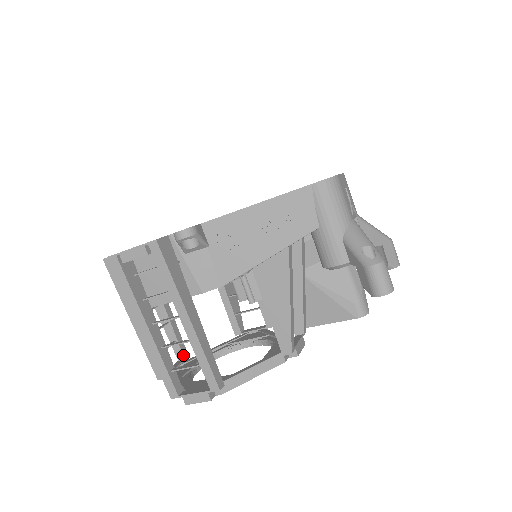
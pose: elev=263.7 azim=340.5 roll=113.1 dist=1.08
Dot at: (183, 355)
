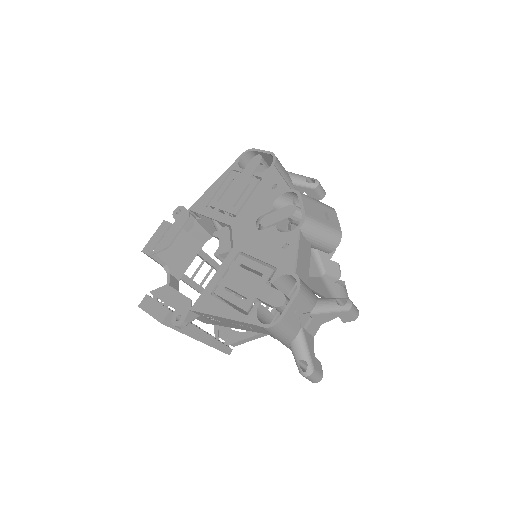
Dot at: occluded
